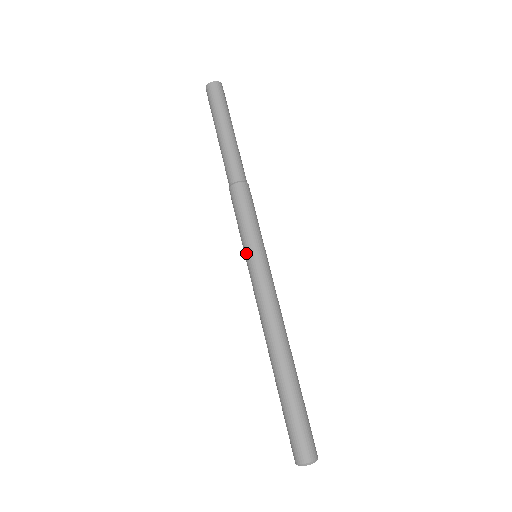
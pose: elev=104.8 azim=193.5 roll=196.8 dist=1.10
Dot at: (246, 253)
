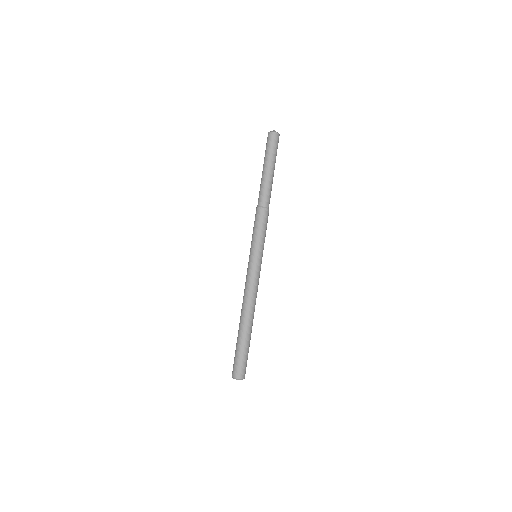
Dot at: (250, 253)
